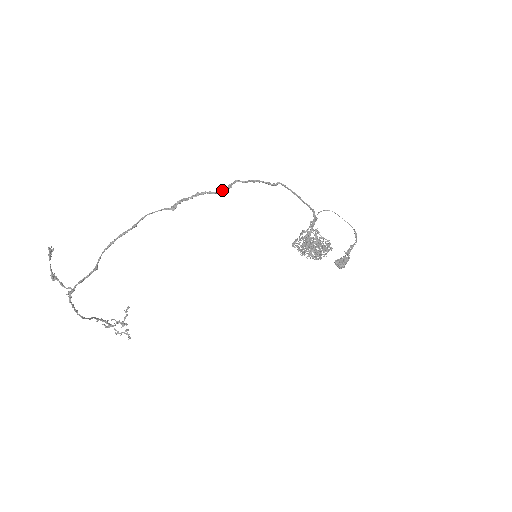
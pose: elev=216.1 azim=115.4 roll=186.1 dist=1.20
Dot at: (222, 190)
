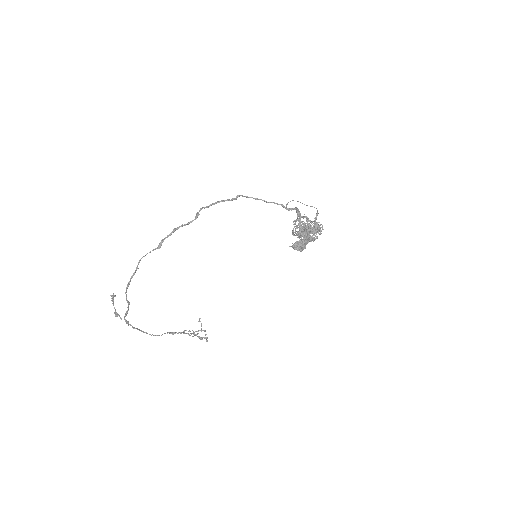
Dot at: (192, 220)
